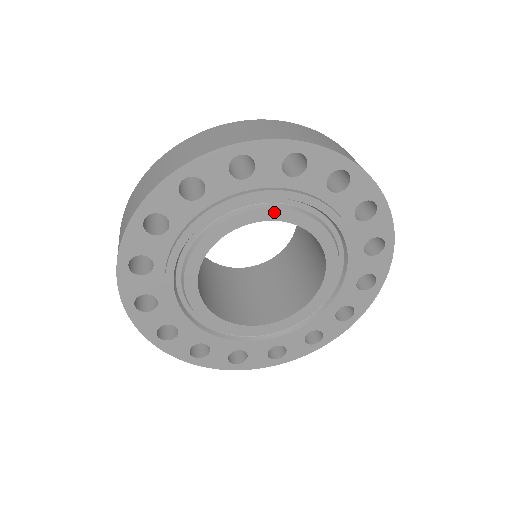
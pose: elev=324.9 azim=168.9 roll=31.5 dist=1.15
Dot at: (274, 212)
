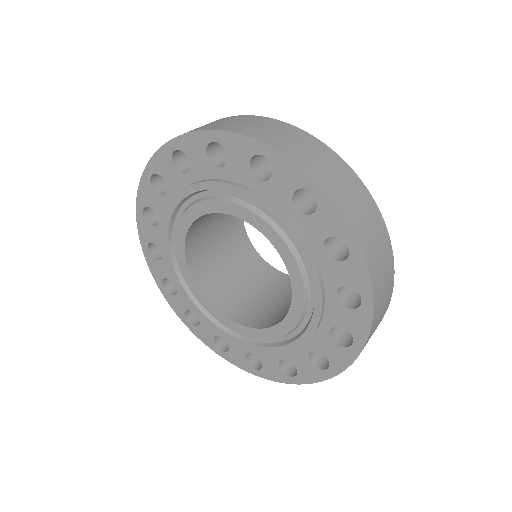
Dot at: (195, 209)
